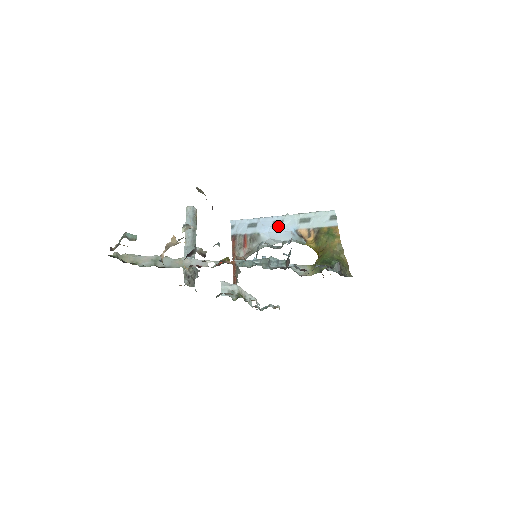
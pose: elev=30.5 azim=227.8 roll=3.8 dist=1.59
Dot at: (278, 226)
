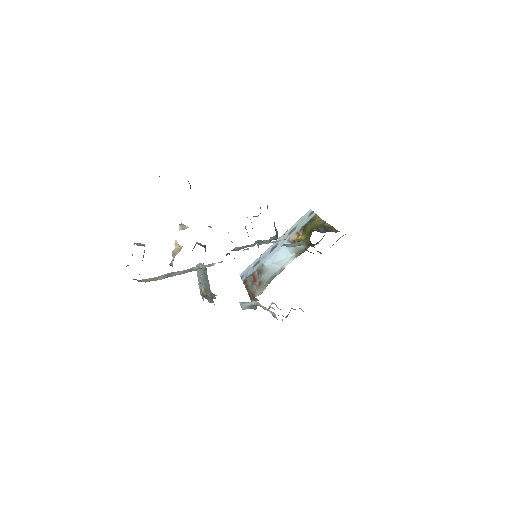
Dot at: (275, 249)
